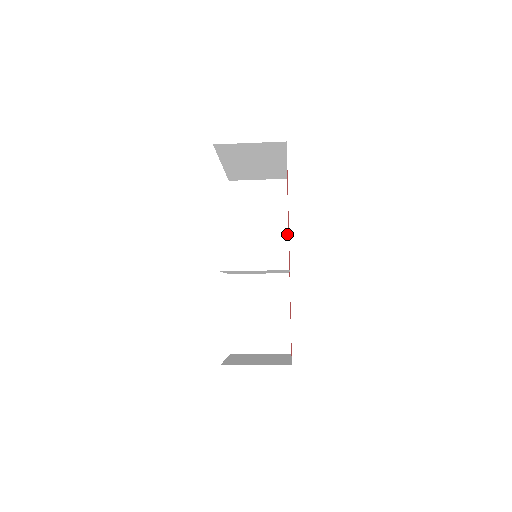
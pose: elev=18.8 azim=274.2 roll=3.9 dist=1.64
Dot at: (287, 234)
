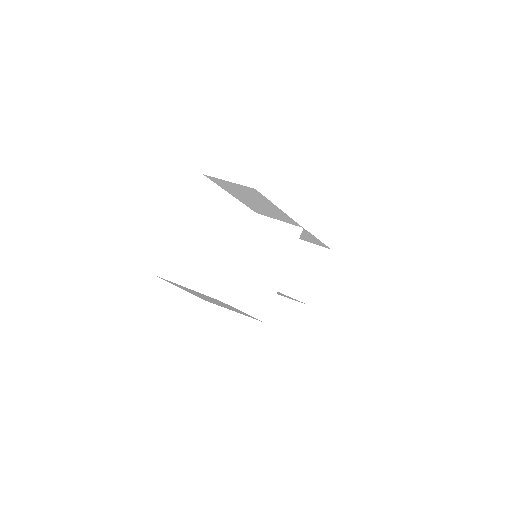
Dot at: (285, 214)
